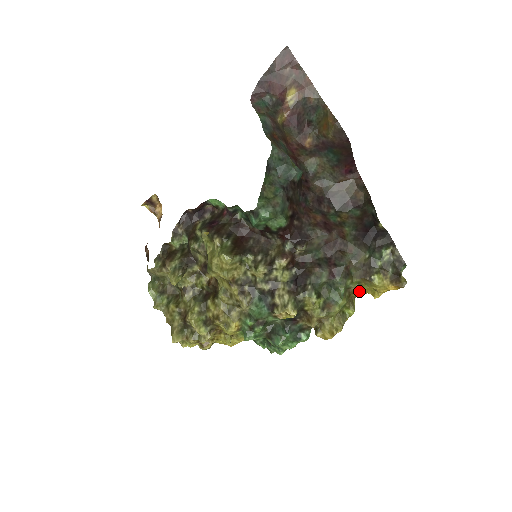
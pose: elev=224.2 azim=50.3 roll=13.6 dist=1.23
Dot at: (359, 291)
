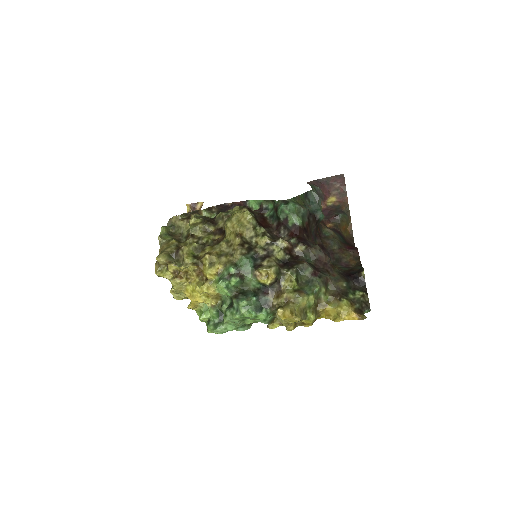
Dot at: (325, 308)
